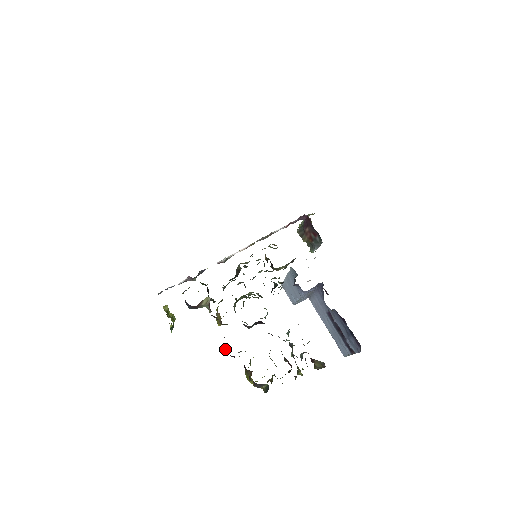
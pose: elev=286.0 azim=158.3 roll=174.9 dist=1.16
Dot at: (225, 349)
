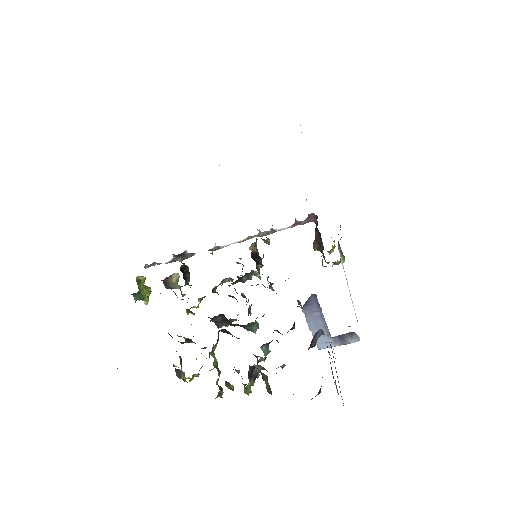
Dot at: (177, 335)
